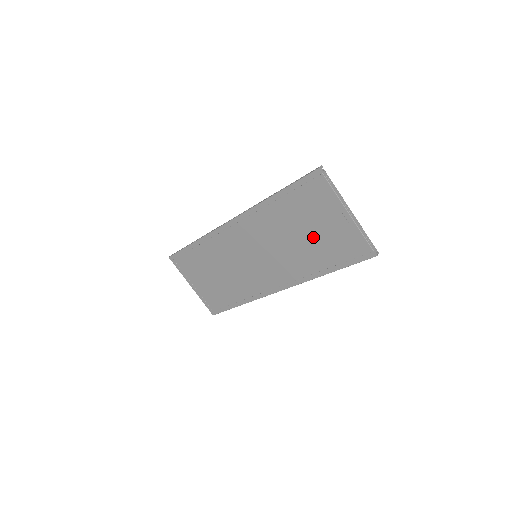
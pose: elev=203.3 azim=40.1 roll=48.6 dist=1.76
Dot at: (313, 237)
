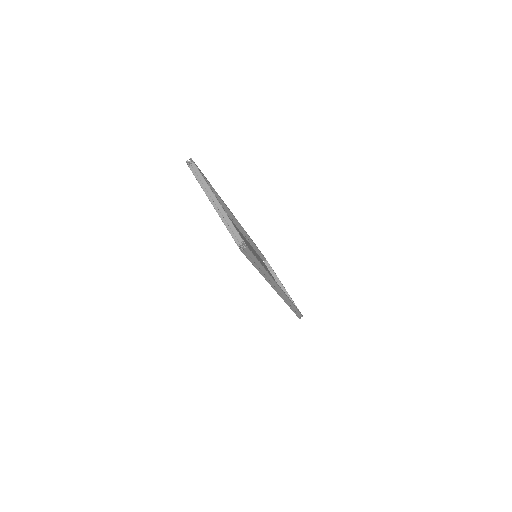
Dot at: occluded
